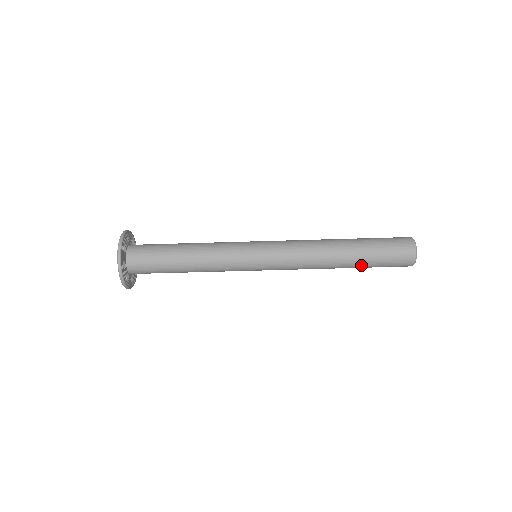
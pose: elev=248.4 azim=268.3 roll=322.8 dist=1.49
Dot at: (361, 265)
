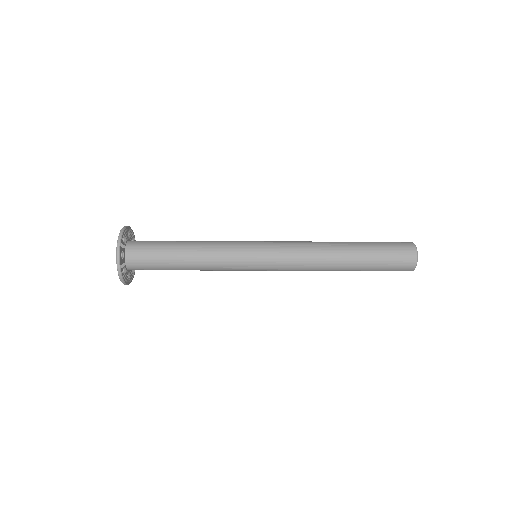
Dot at: (363, 255)
